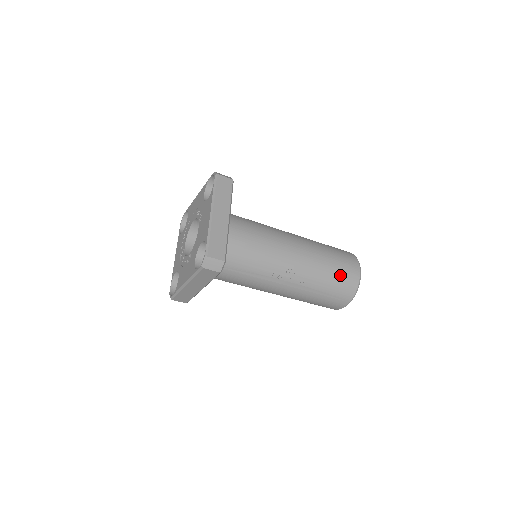
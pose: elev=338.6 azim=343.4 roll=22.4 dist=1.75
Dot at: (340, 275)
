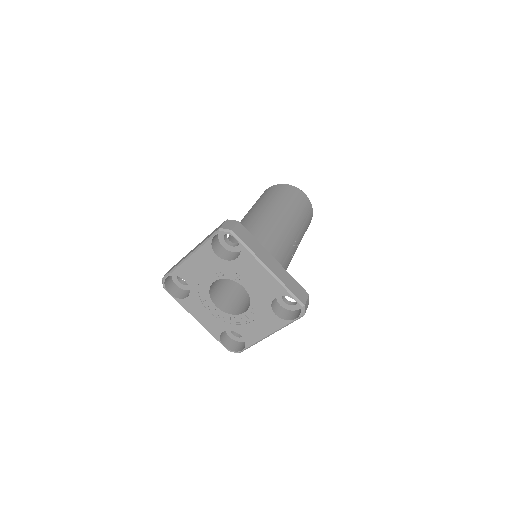
Dot at: (306, 212)
